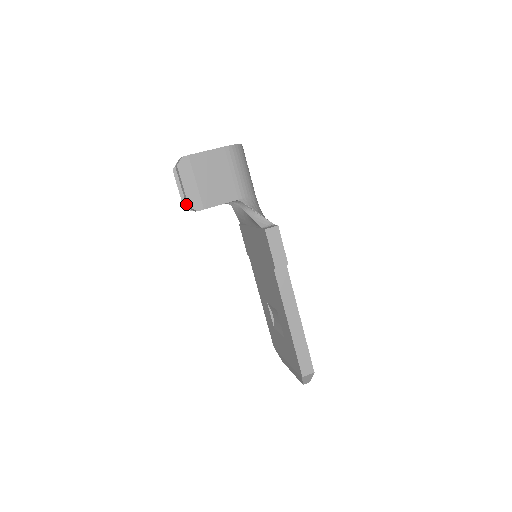
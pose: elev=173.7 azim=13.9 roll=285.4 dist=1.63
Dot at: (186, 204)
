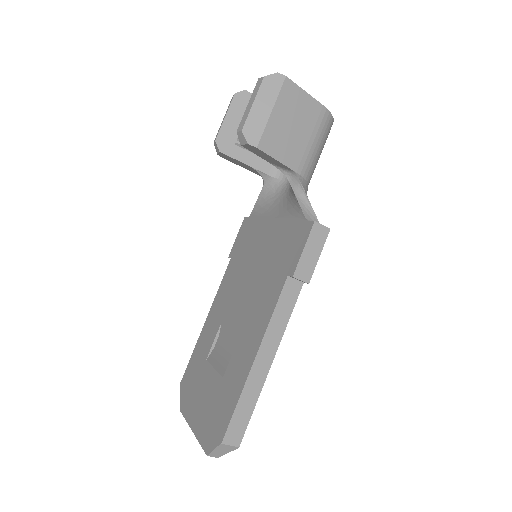
Dot at: (238, 127)
